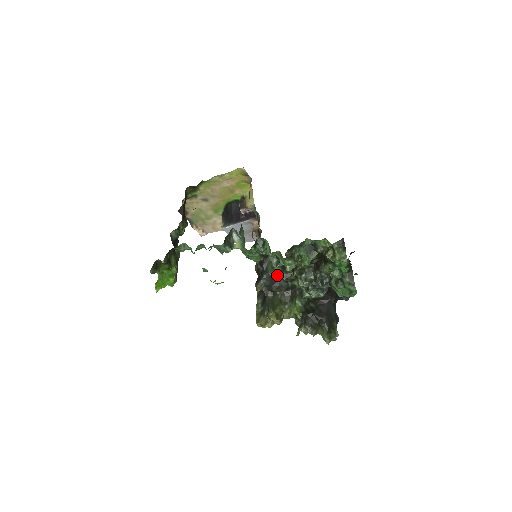
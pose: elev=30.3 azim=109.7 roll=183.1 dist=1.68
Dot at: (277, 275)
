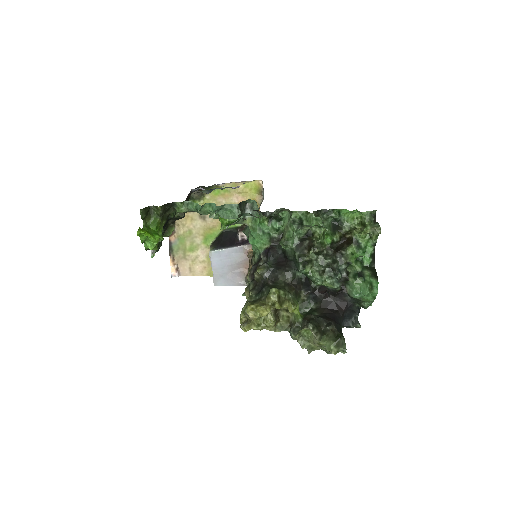
Dot at: (284, 262)
